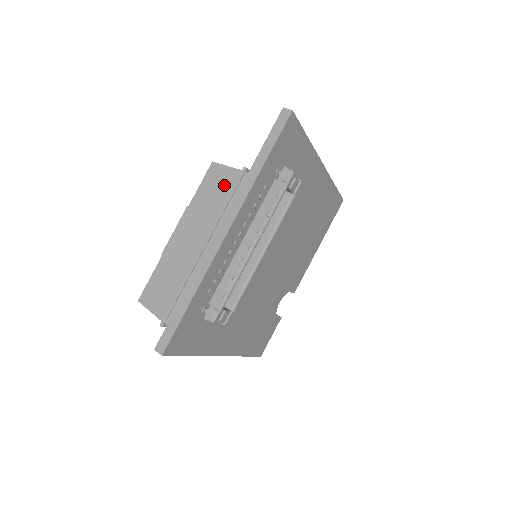
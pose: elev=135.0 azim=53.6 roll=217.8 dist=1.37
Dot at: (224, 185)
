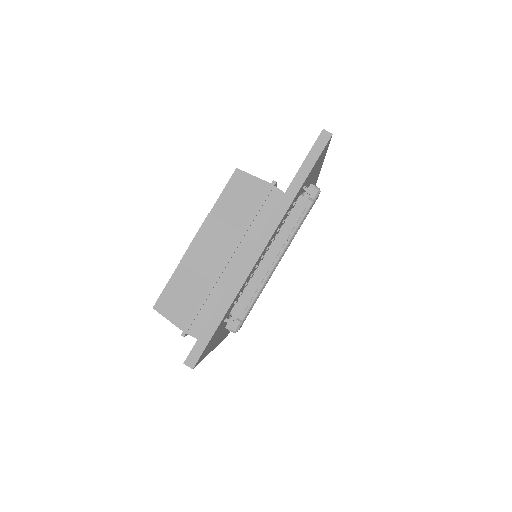
Dot at: (251, 196)
